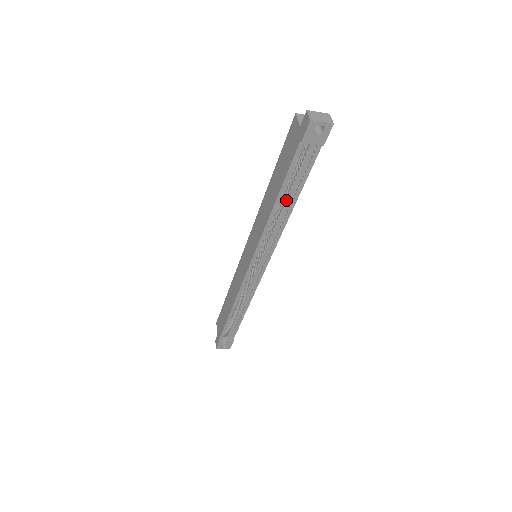
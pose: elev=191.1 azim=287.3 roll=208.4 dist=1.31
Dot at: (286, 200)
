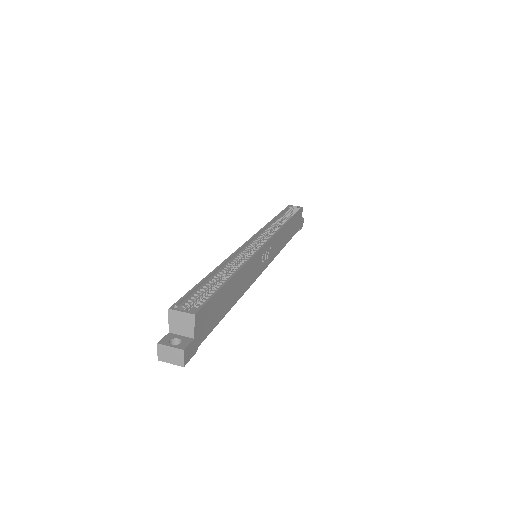
Dot at: occluded
